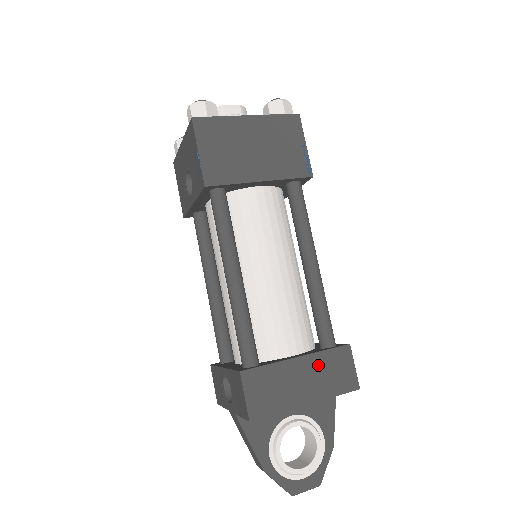
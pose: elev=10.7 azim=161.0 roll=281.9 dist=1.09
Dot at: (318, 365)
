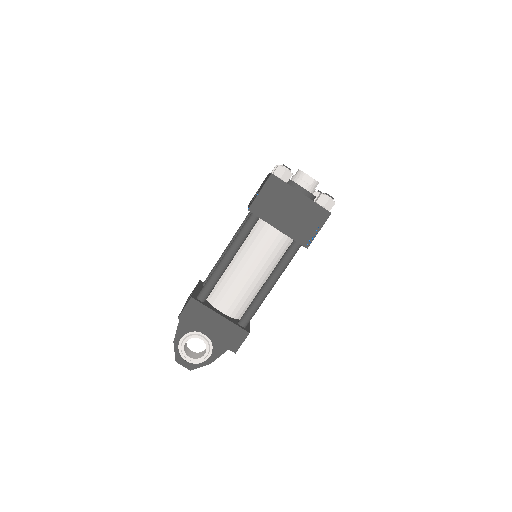
Dot at: (226, 327)
